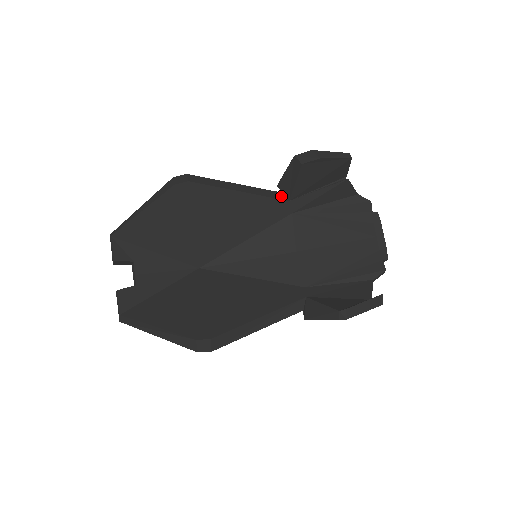
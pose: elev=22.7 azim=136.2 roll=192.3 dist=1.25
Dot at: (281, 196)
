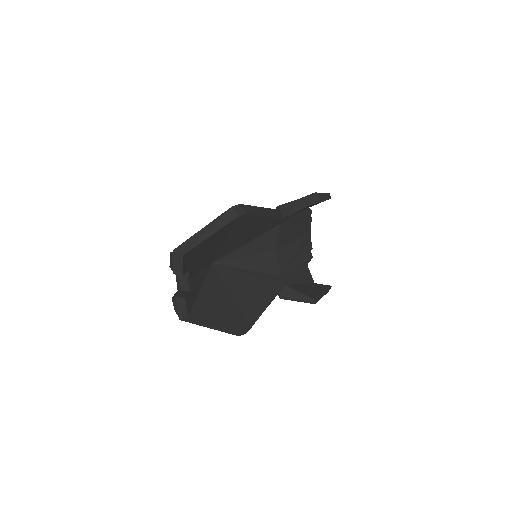
Dot at: (279, 214)
